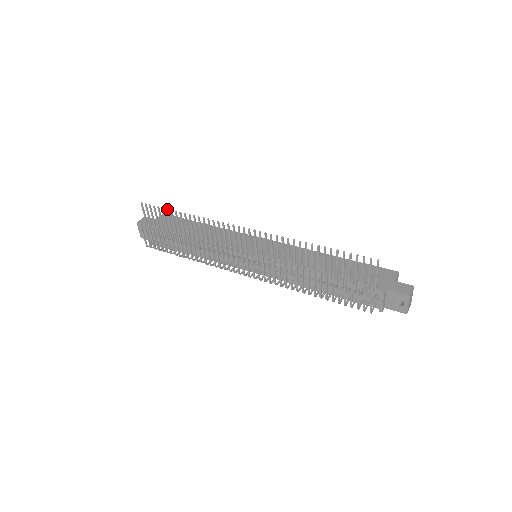
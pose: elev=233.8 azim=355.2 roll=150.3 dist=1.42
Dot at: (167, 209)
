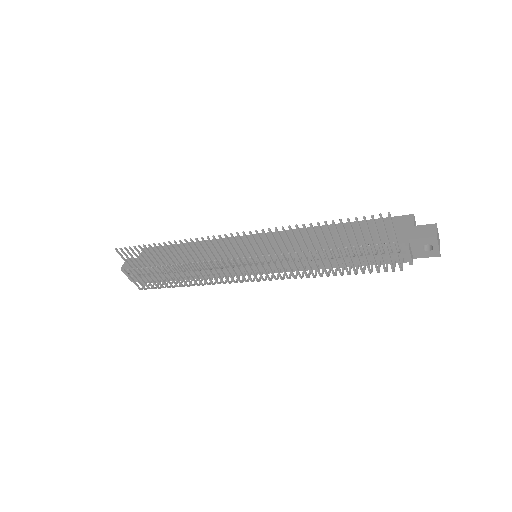
Dot at: (144, 245)
